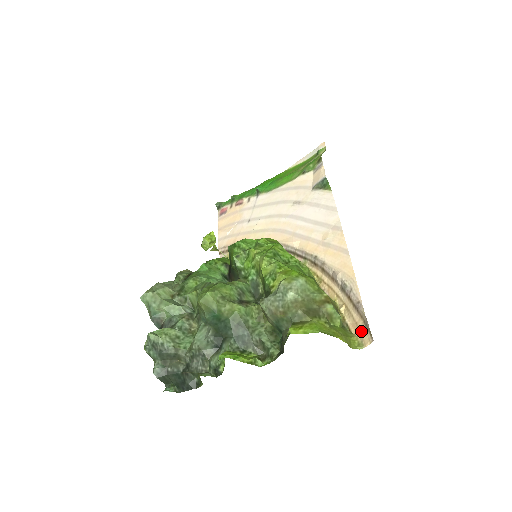
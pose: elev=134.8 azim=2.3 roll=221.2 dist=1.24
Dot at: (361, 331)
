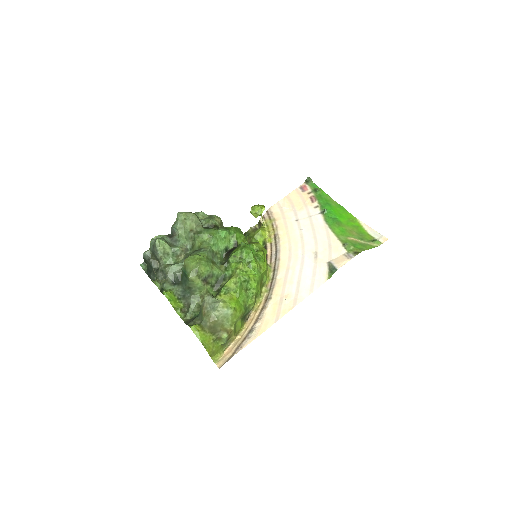
Dot at: (226, 357)
